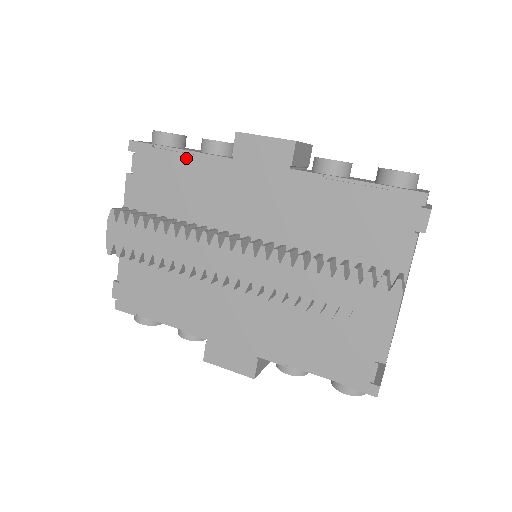
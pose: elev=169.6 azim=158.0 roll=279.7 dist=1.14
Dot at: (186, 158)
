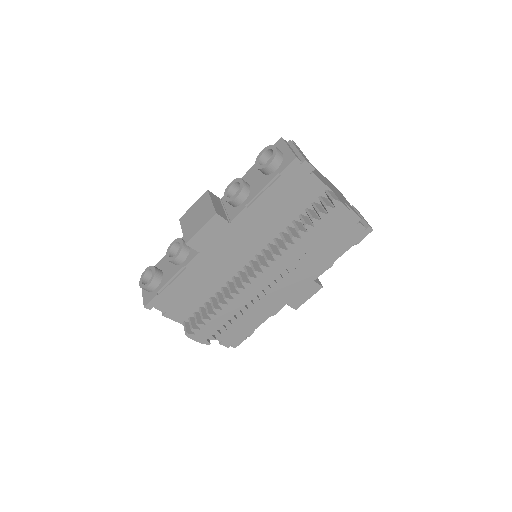
Dot at: (180, 278)
